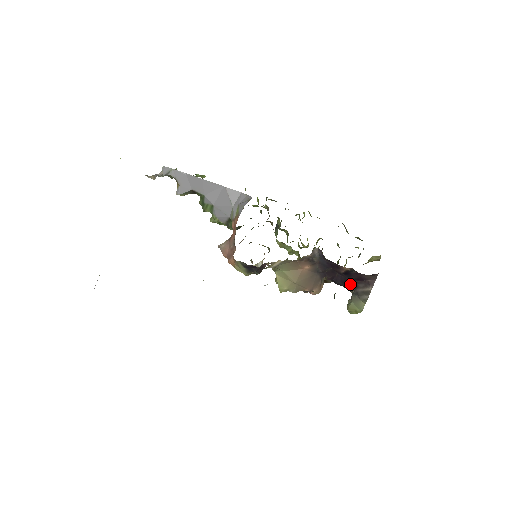
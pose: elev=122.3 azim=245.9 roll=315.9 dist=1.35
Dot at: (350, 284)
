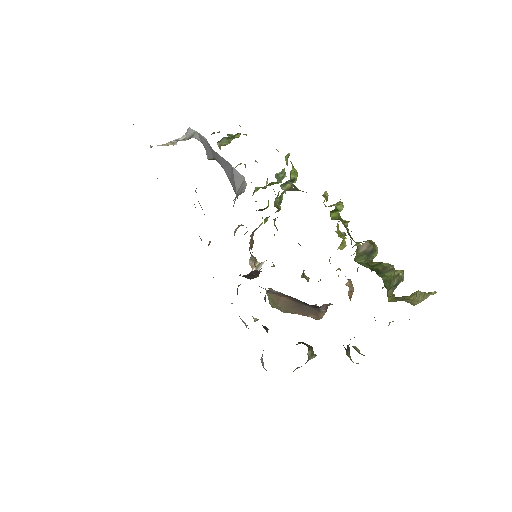
Dot at: occluded
